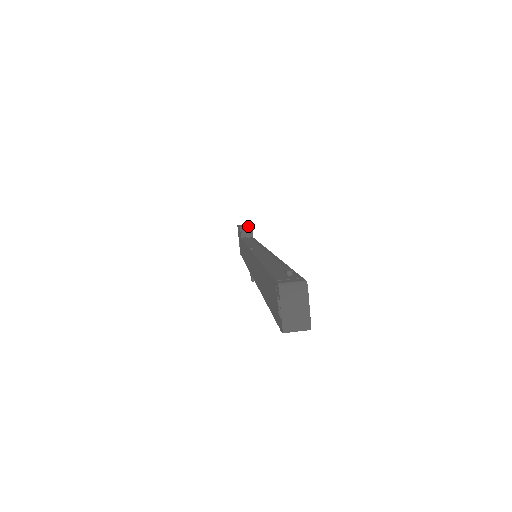
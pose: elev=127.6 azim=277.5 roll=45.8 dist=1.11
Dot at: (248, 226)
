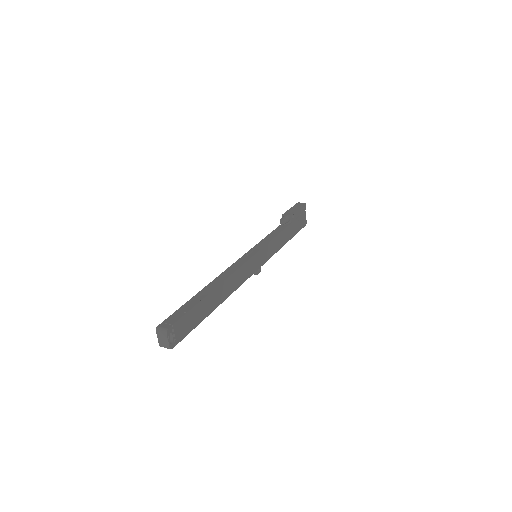
Dot at: (287, 215)
